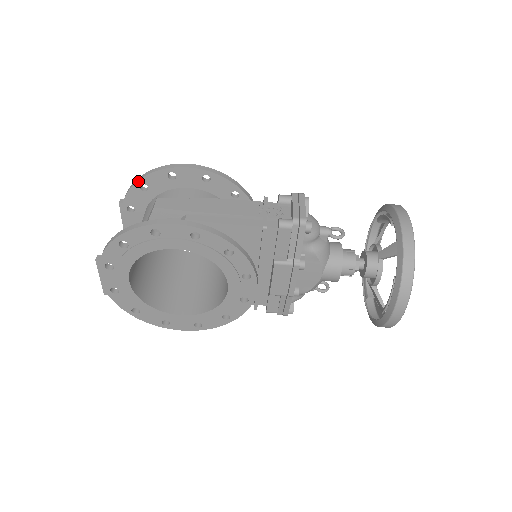
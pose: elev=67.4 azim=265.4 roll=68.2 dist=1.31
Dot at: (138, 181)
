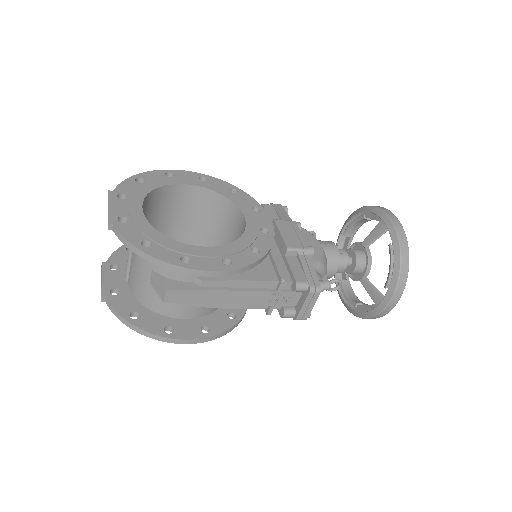
Dot at: (139, 255)
